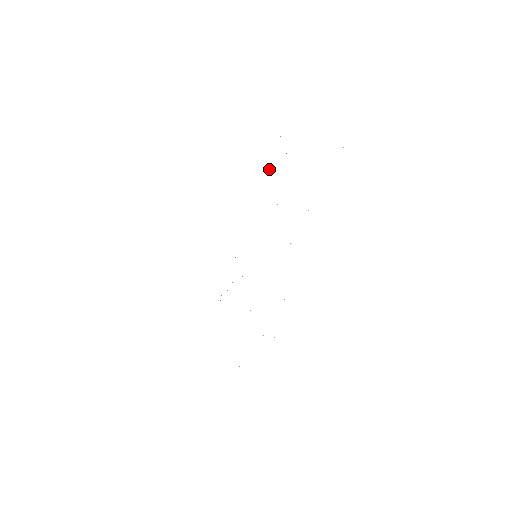
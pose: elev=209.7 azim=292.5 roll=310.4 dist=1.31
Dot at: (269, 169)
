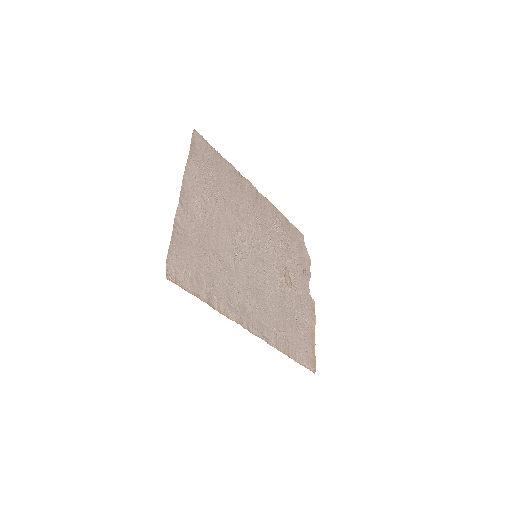
Dot at: (215, 193)
